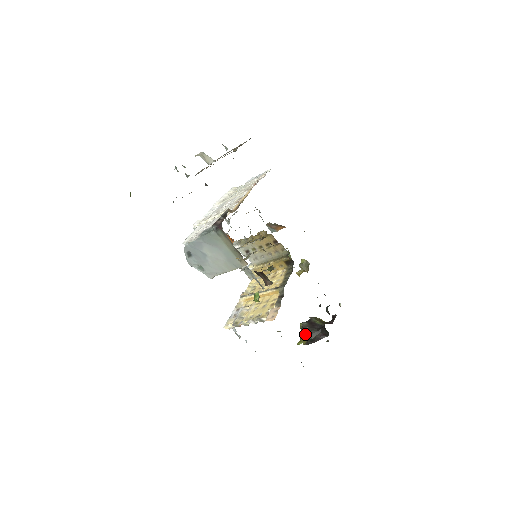
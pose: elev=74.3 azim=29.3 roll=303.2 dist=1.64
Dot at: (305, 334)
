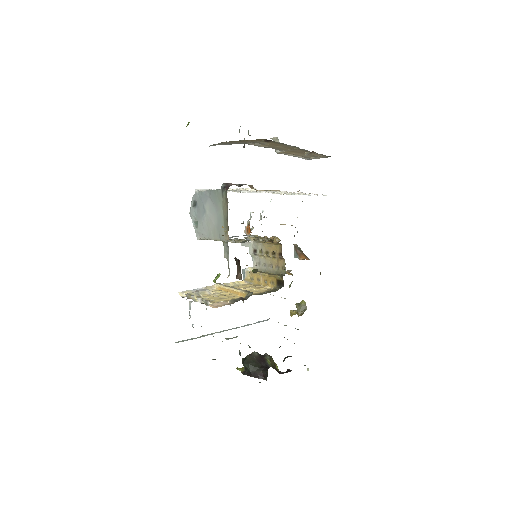
Dot at: (239, 352)
